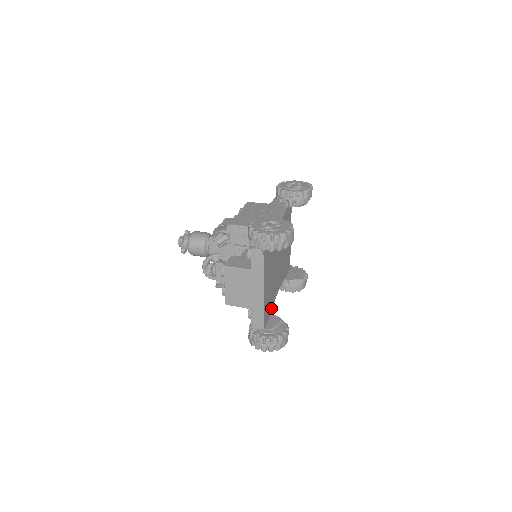
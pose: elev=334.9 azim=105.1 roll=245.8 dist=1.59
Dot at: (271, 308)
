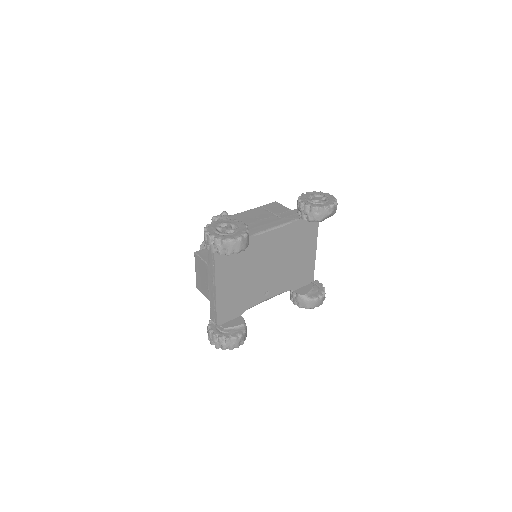
Dot at: (243, 310)
